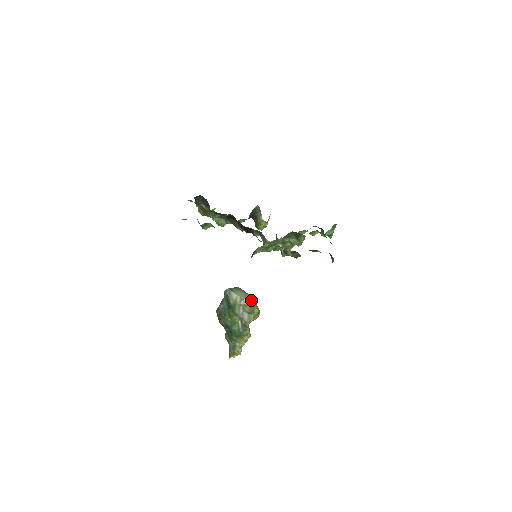
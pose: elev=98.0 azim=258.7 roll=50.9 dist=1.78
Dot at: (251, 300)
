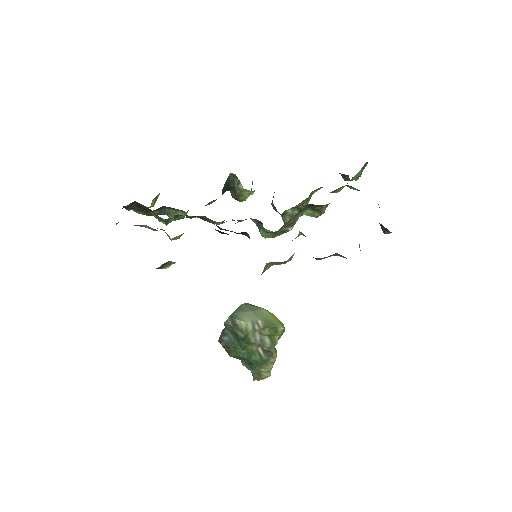
Dot at: (267, 317)
